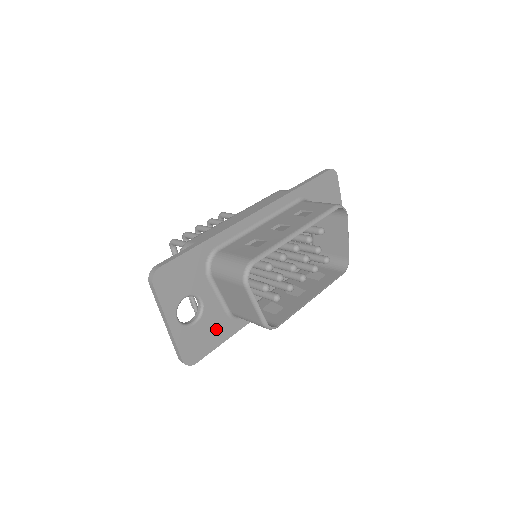
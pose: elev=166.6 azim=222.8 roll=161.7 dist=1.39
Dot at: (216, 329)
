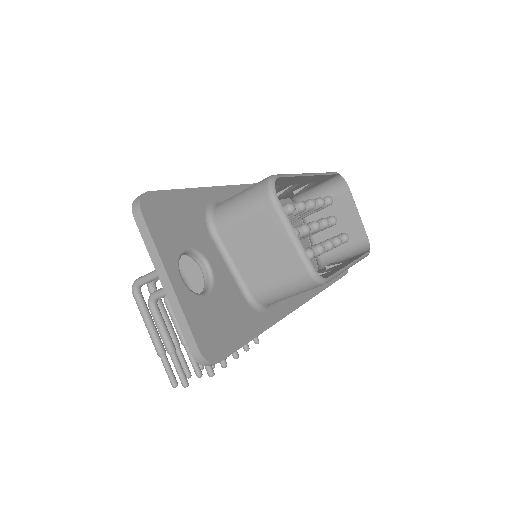
Dot at: (236, 316)
